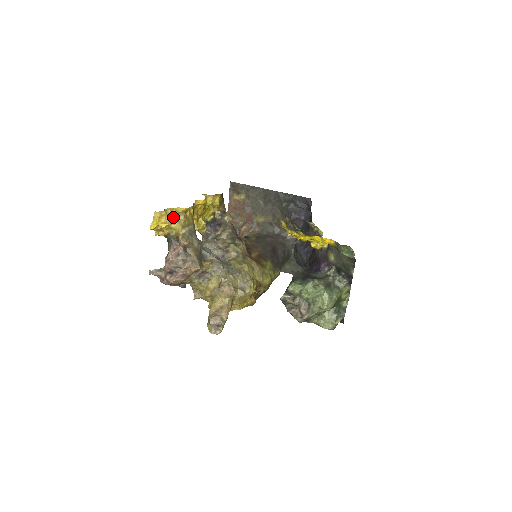
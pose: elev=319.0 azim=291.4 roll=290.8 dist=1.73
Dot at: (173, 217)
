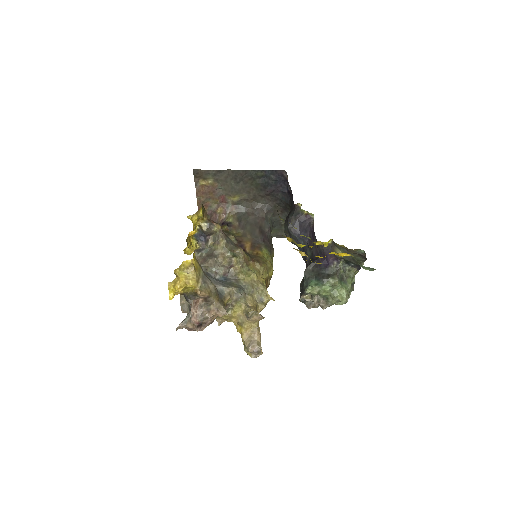
Dot at: (184, 275)
